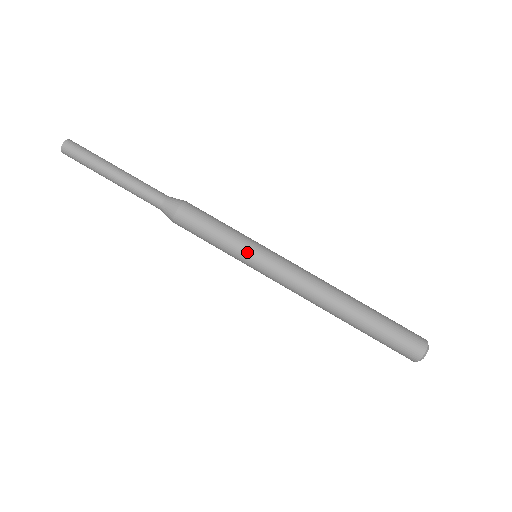
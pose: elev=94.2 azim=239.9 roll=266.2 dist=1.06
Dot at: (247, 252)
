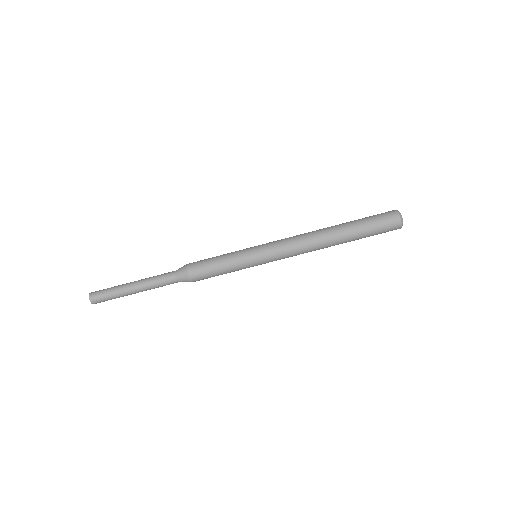
Dot at: (251, 265)
